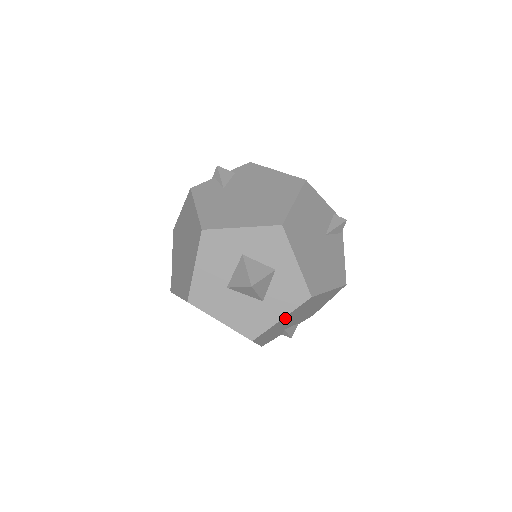
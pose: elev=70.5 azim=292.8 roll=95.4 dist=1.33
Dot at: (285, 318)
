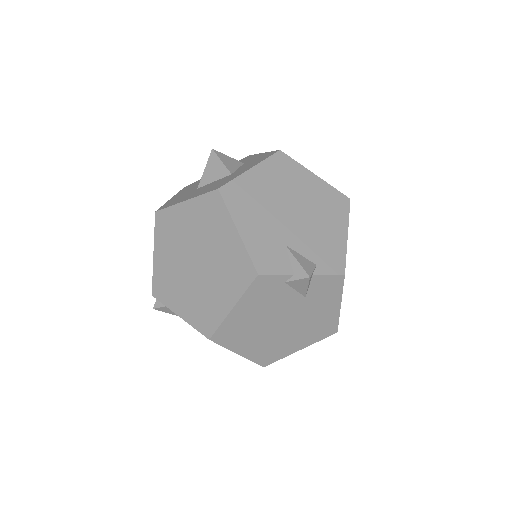
Dot at: (258, 176)
